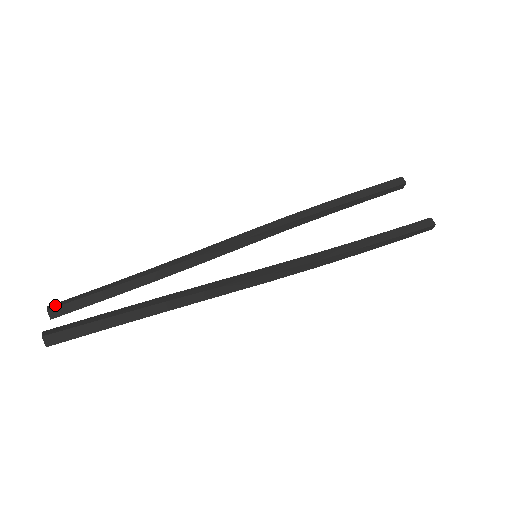
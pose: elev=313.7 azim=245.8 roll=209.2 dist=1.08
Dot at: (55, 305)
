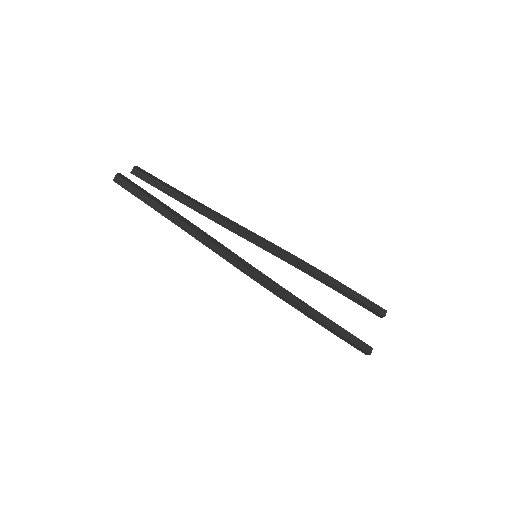
Dot at: (140, 169)
